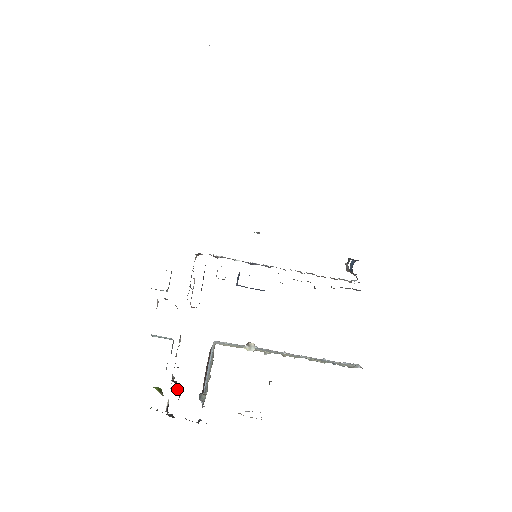
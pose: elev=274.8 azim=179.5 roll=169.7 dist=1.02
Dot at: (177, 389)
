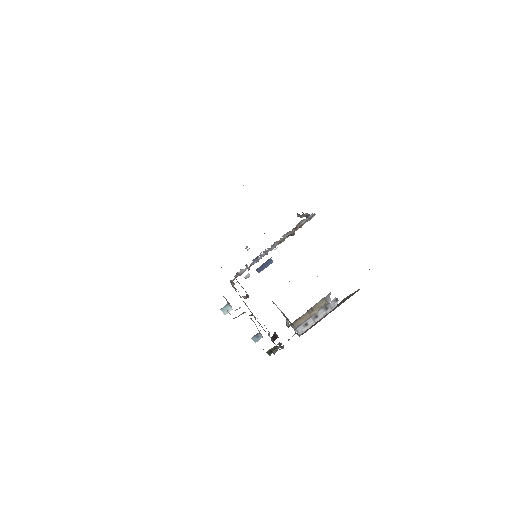
Dot at: occluded
